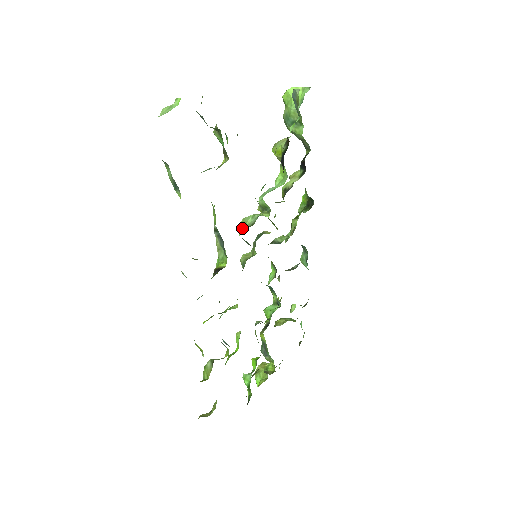
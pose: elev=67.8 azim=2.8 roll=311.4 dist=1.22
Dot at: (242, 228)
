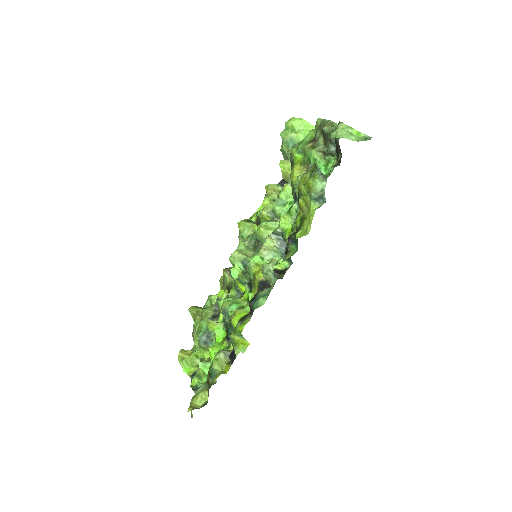
Dot at: (270, 232)
